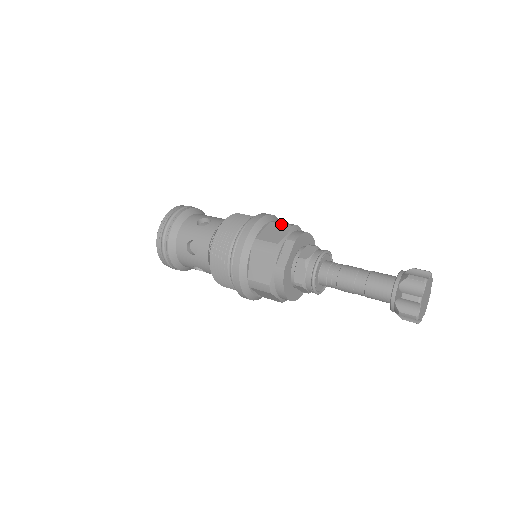
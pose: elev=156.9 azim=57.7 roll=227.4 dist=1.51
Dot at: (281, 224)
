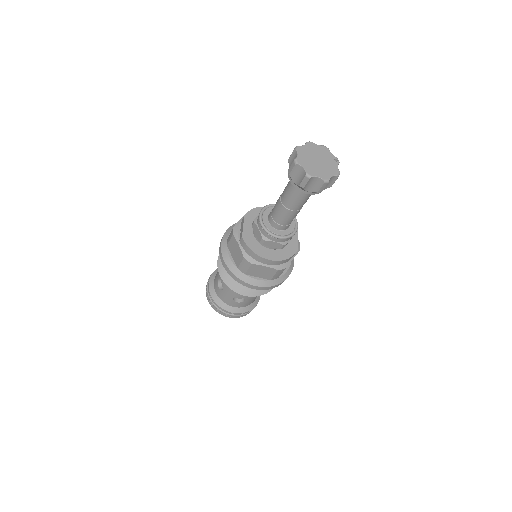
Dot at: occluded
